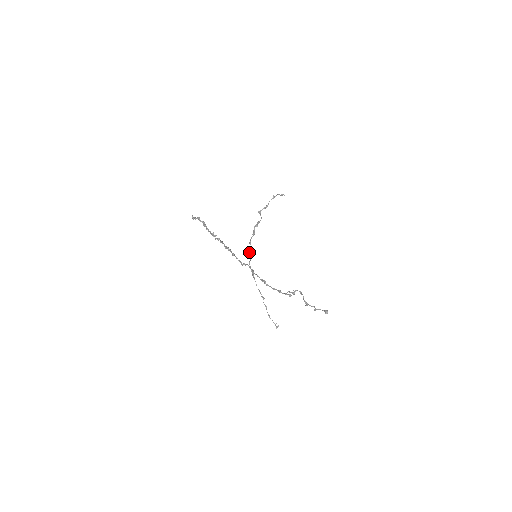
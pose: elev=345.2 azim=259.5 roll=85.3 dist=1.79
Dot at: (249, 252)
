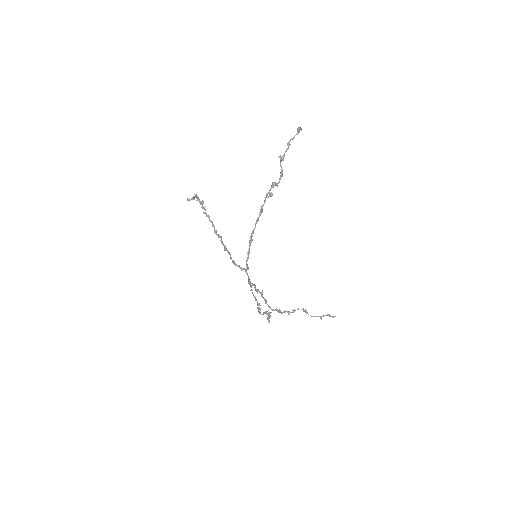
Dot at: (257, 289)
